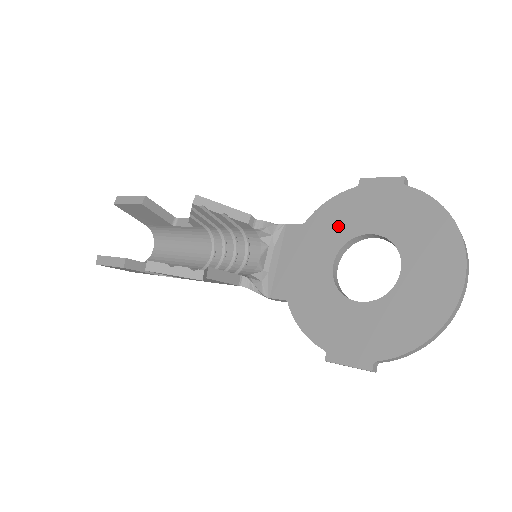
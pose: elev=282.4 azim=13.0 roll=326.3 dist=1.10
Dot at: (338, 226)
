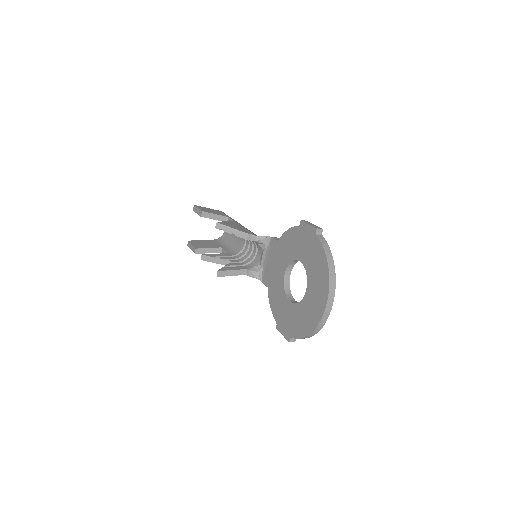
Dot at: (289, 250)
